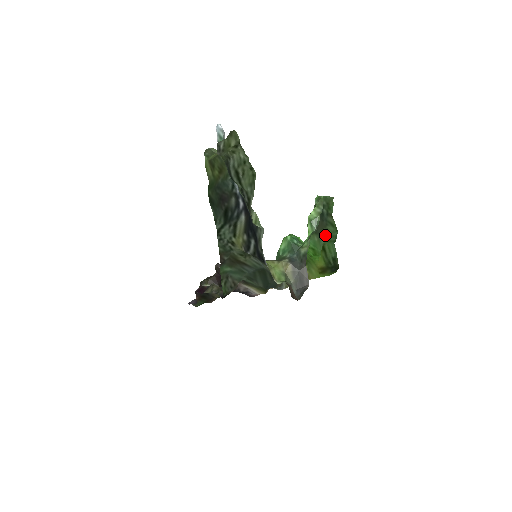
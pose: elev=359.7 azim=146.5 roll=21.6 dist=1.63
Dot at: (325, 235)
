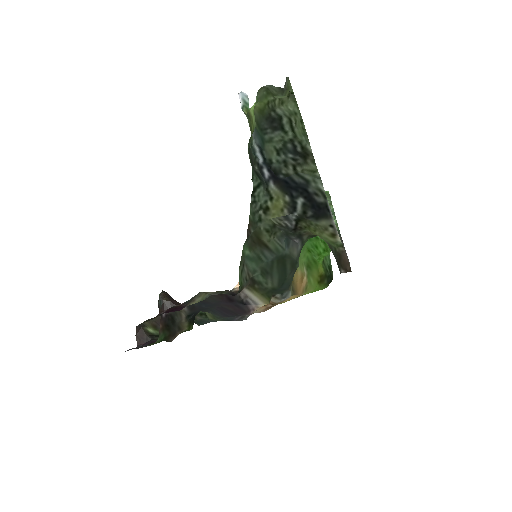
Dot at: occluded
